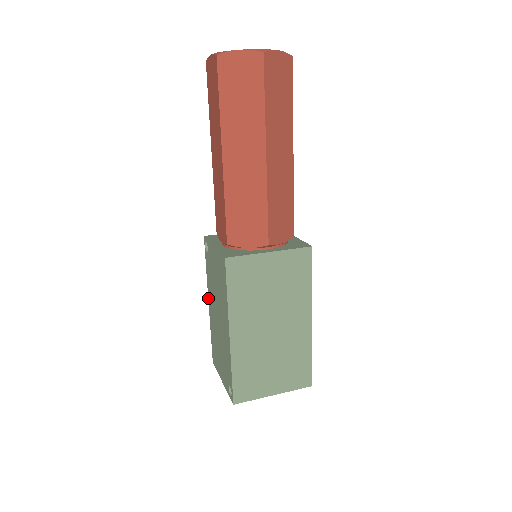
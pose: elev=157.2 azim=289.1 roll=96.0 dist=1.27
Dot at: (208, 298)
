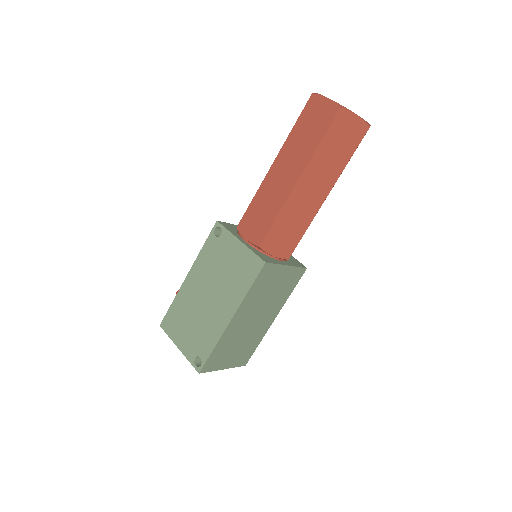
Dot at: (189, 272)
